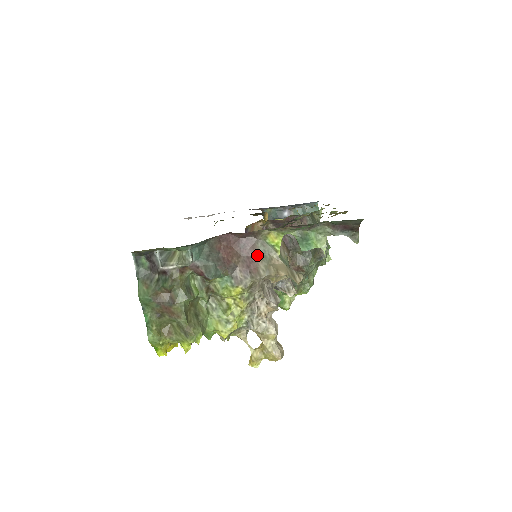
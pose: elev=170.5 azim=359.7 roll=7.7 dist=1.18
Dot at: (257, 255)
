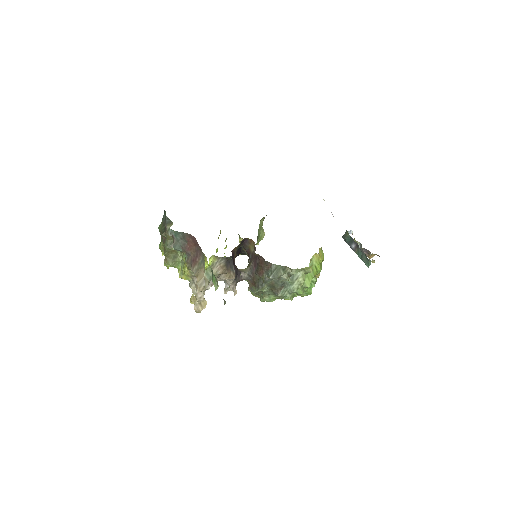
Dot at: (199, 259)
